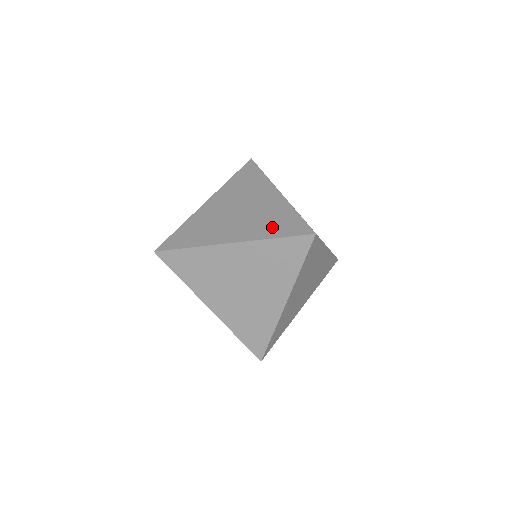
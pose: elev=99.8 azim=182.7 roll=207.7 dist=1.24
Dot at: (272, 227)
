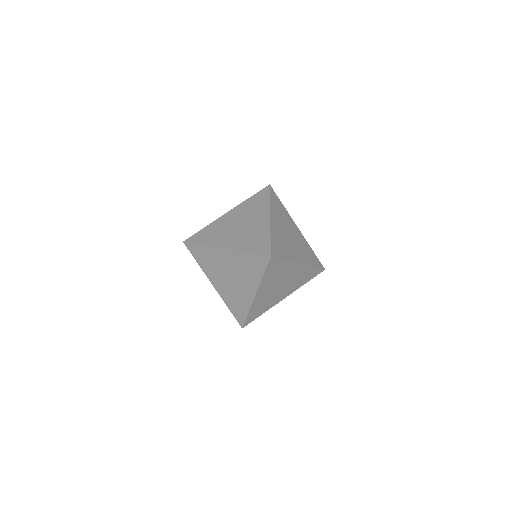
Dot at: (251, 244)
